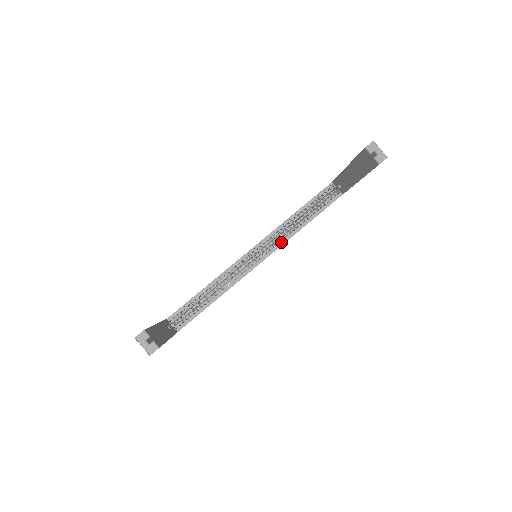
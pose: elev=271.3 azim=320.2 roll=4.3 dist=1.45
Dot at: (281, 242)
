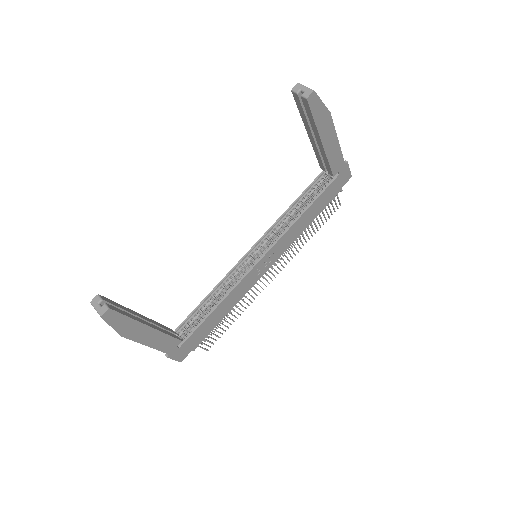
Dot at: (279, 237)
